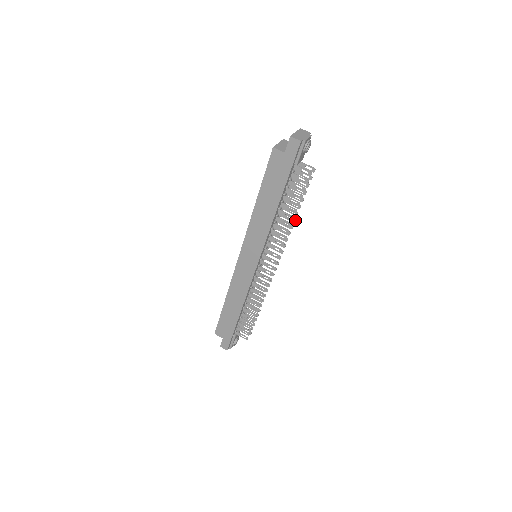
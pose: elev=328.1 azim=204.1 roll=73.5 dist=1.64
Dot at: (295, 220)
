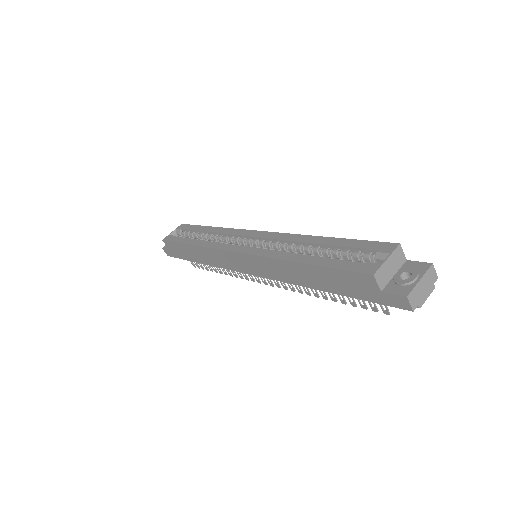
Dot at: occluded
